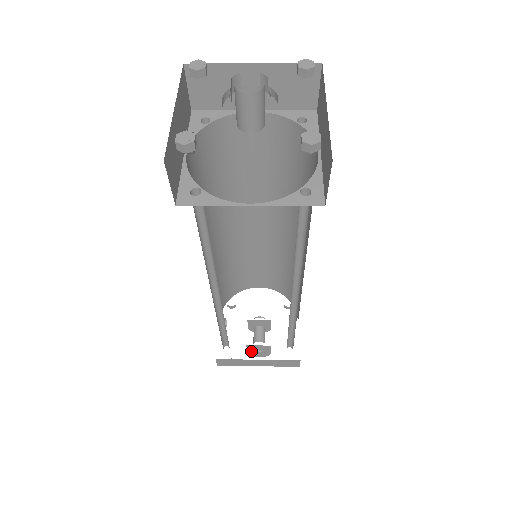
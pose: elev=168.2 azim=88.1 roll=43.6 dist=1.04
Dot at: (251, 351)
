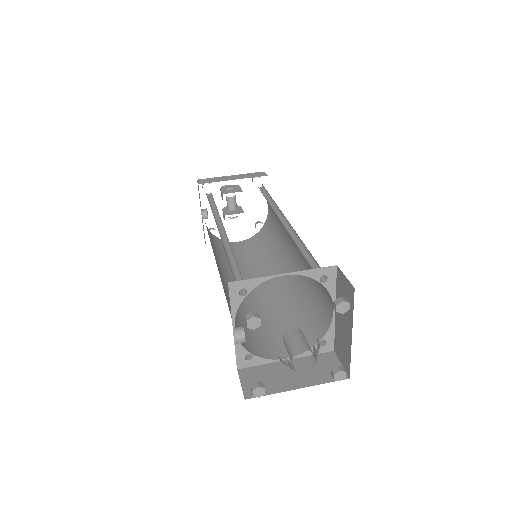
Dot at: occluded
